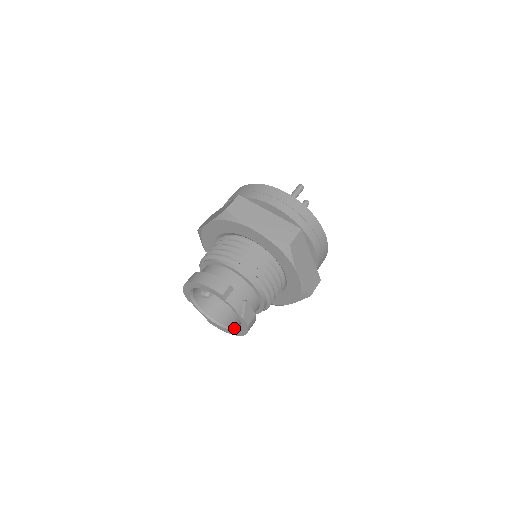
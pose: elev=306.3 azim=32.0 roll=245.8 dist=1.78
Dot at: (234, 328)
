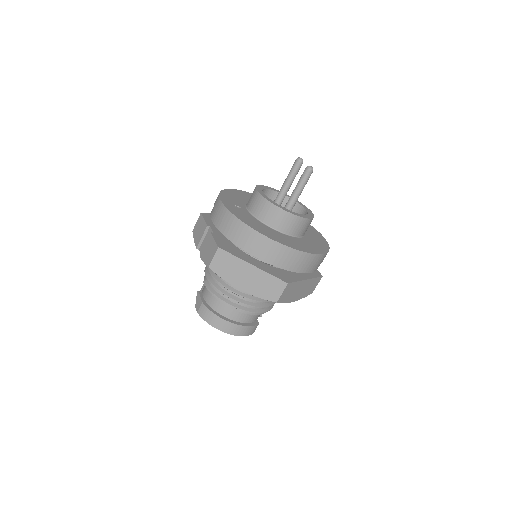
Dot at: occluded
